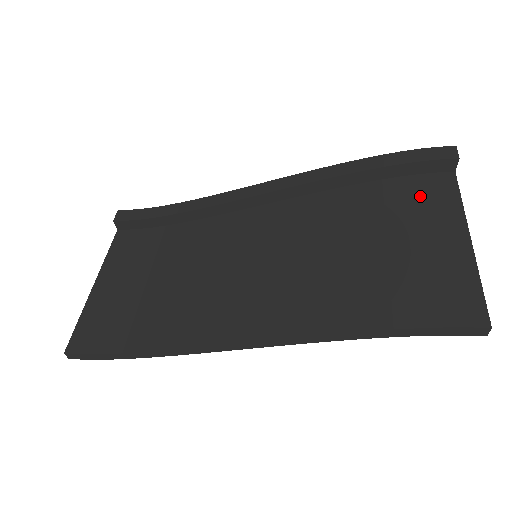
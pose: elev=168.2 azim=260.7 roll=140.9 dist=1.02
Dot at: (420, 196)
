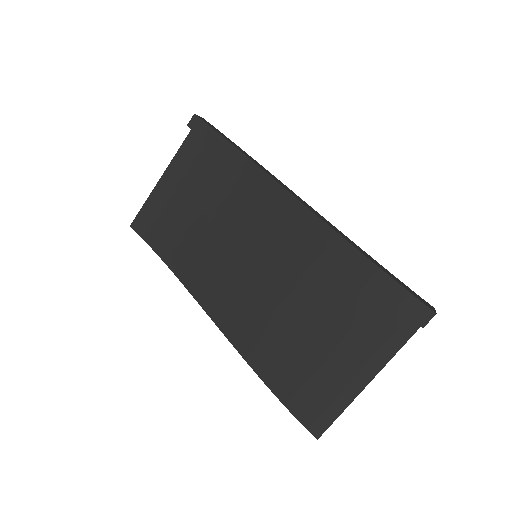
Dot at: (374, 324)
